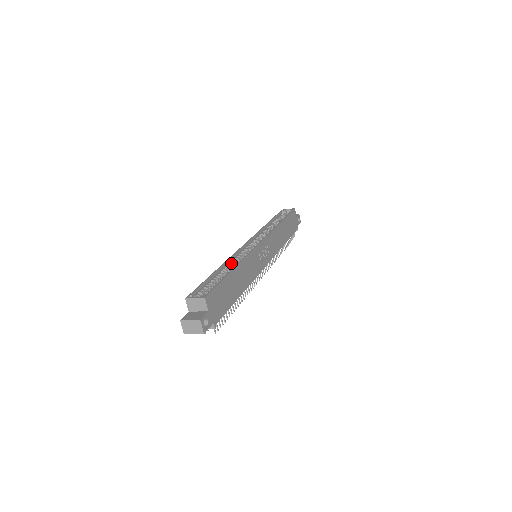
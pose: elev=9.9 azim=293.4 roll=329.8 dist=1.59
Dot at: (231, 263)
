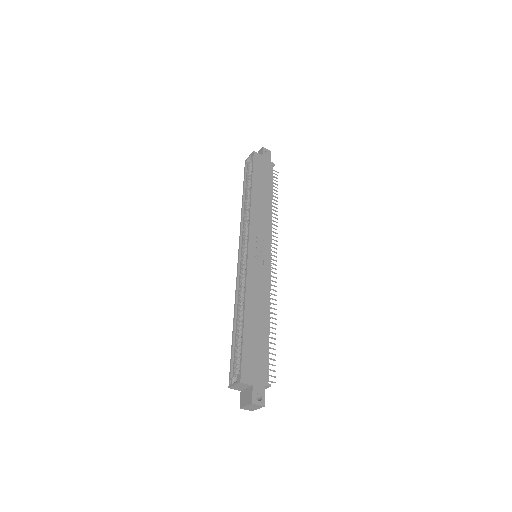
Dot at: (240, 300)
